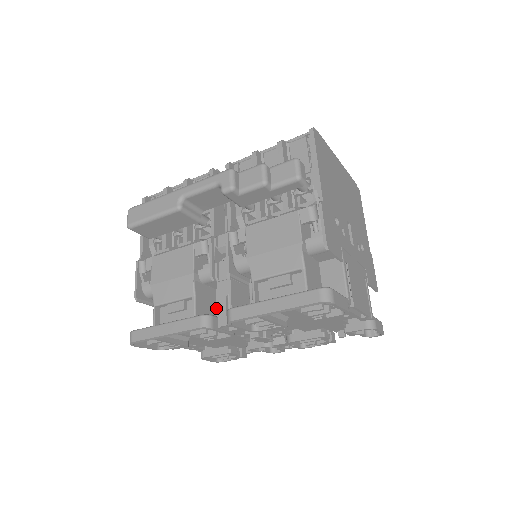
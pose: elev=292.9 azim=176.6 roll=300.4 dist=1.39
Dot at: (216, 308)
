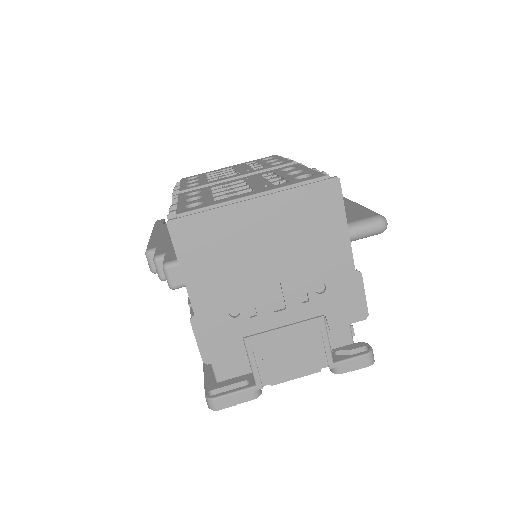
Dot at: occluded
